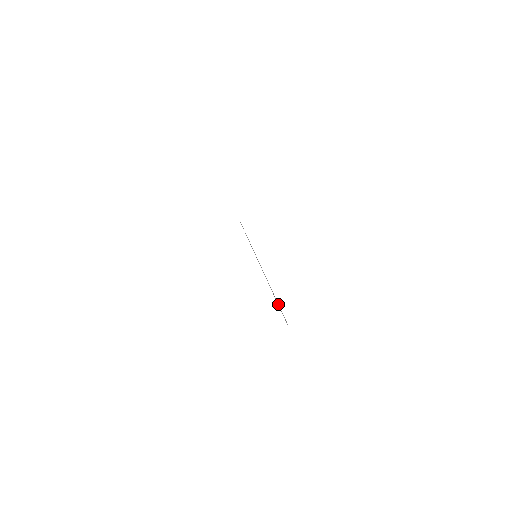
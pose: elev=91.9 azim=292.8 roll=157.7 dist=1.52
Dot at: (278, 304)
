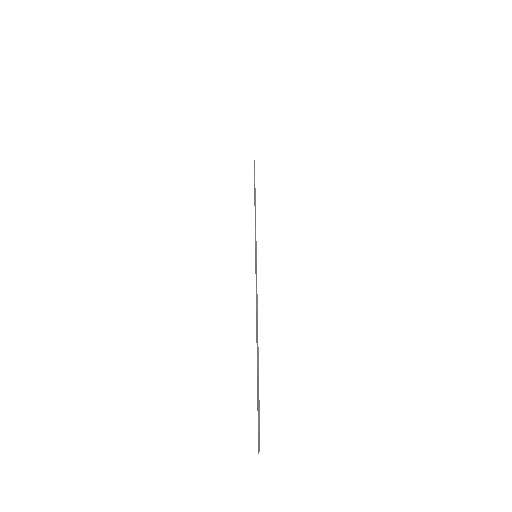
Dot at: occluded
